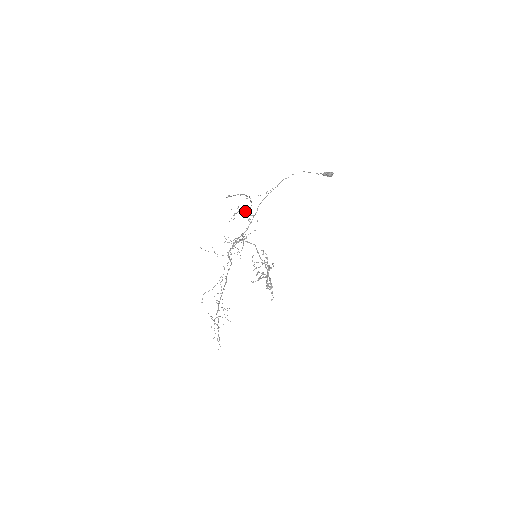
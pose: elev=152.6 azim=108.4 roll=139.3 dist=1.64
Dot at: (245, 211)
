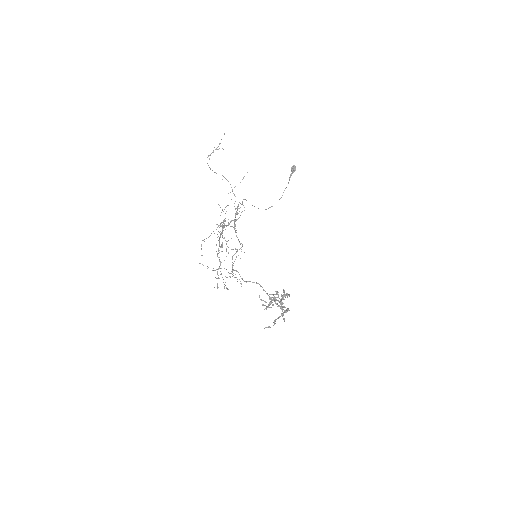
Dot at: occluded
